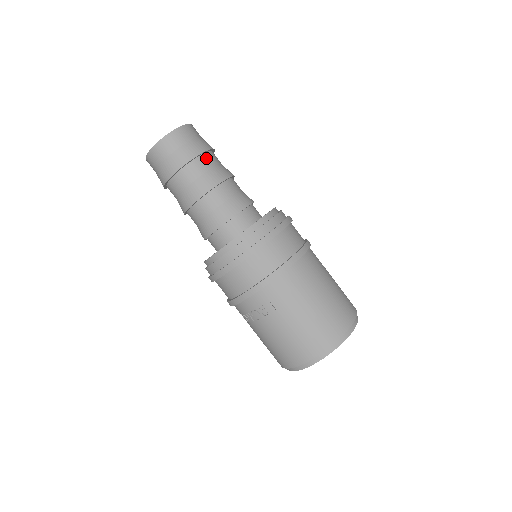
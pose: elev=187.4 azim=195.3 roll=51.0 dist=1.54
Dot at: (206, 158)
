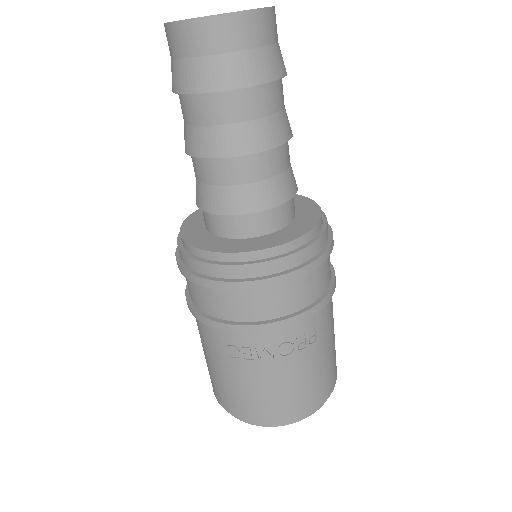
Dot at: occluded
